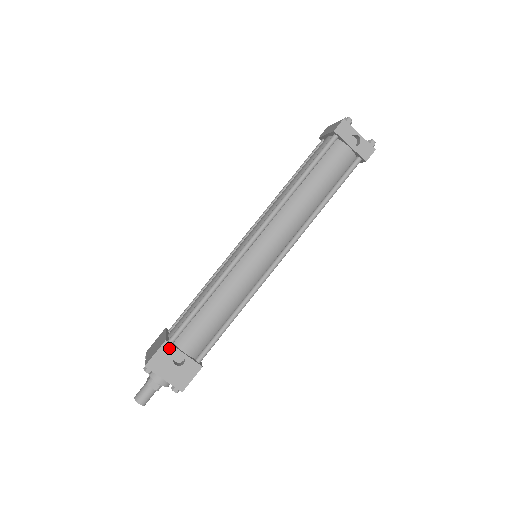
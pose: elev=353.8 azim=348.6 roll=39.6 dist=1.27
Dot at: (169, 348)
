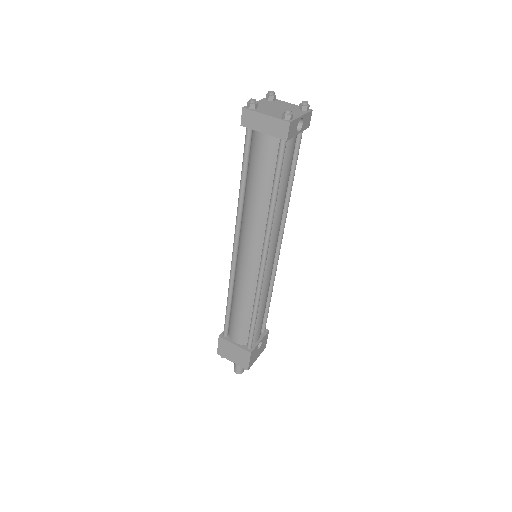
Dot at: (254, 352)
